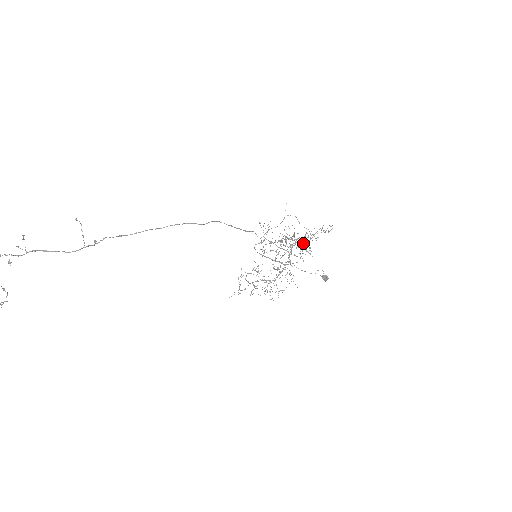
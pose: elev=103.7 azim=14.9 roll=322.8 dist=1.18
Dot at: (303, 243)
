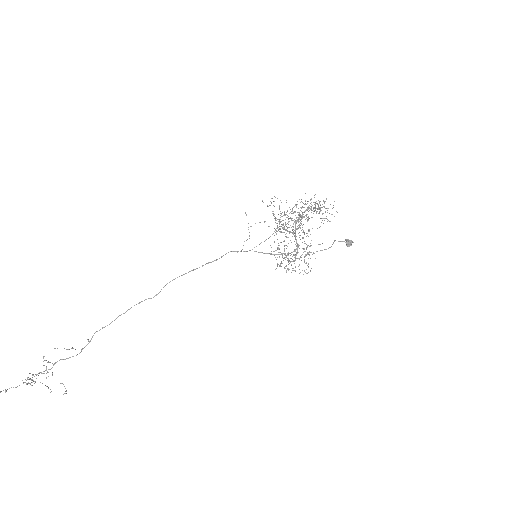
Dot at: (301, 224)
